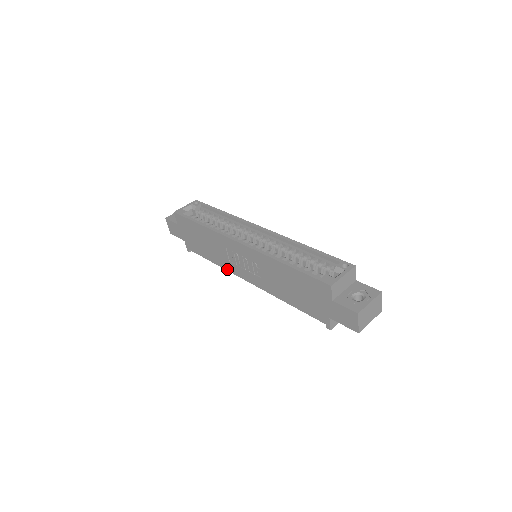
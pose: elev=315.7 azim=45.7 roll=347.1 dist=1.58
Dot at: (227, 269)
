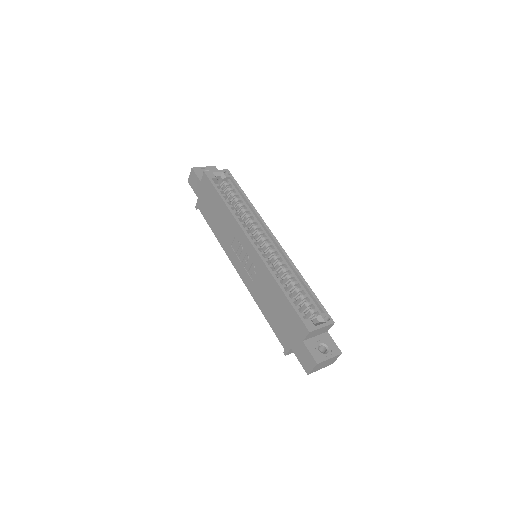
Dot at: (224, 249)
